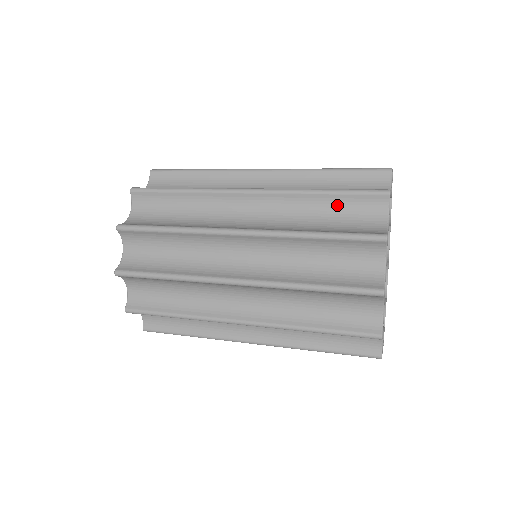
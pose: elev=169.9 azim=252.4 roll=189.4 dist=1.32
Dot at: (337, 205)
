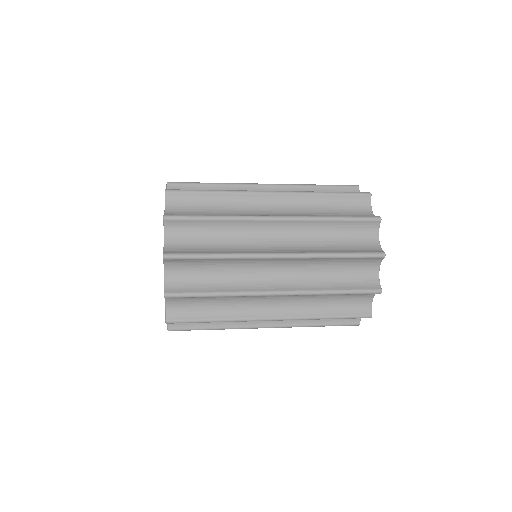
Dot at: (344, 228)
